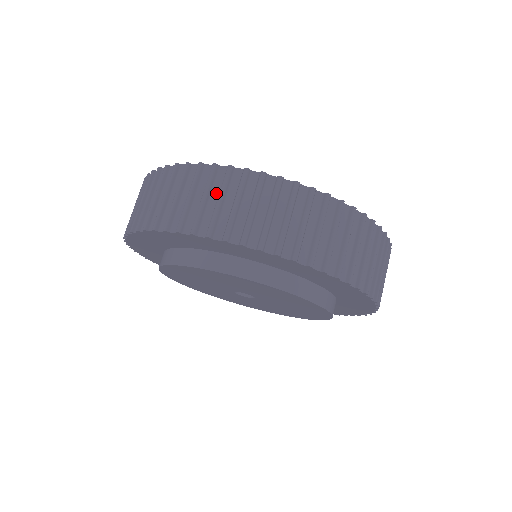
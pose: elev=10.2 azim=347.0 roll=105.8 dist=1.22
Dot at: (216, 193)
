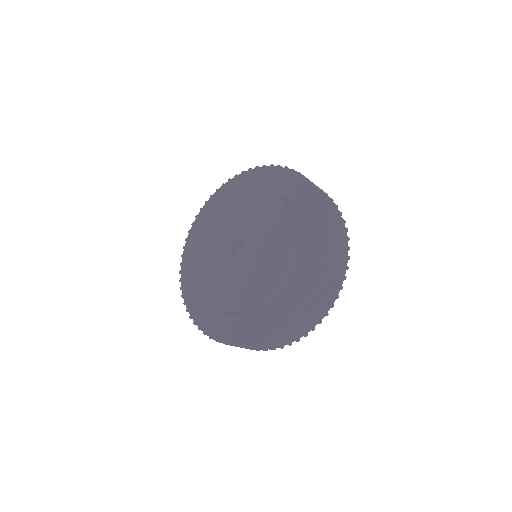
Dot at: occluded
